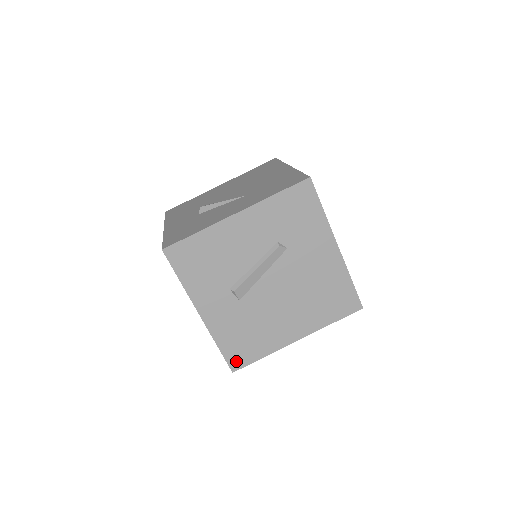
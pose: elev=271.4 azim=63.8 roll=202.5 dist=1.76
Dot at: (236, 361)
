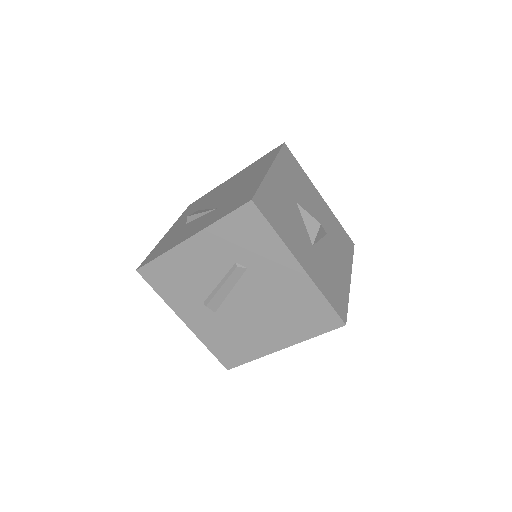
Dot at: (228, 361)
